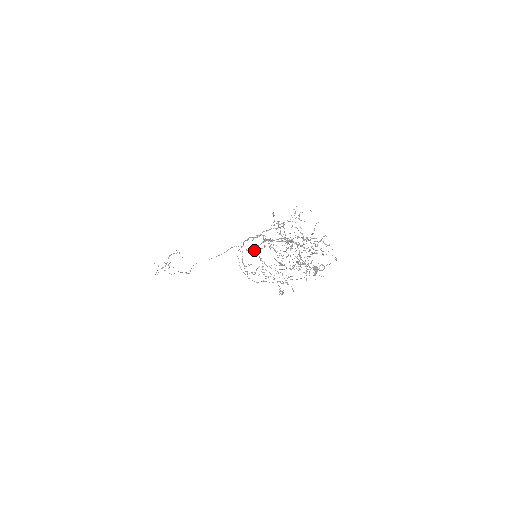
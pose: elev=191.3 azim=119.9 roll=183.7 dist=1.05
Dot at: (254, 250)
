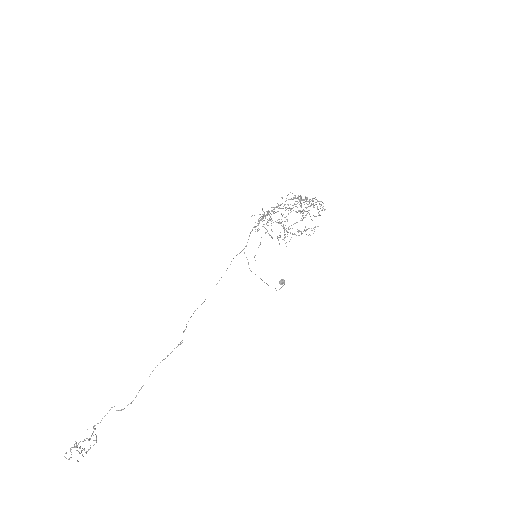
Dot at: occluded
